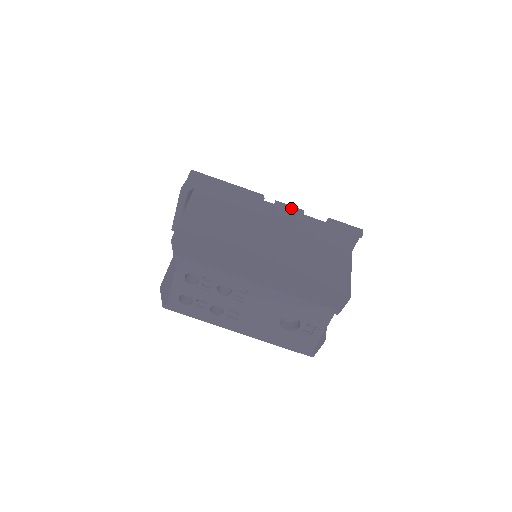
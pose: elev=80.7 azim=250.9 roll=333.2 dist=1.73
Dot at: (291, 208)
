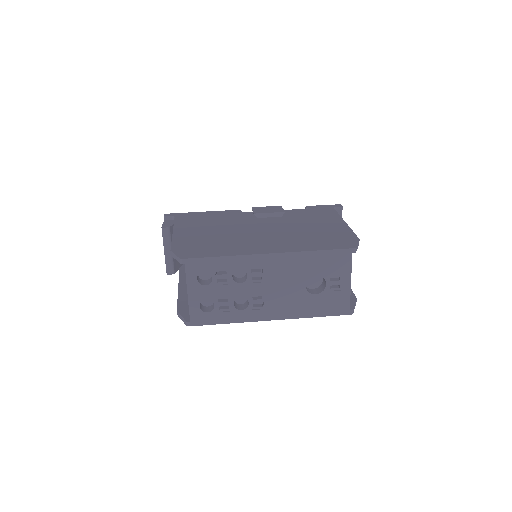
Dot at: (269, 207)
